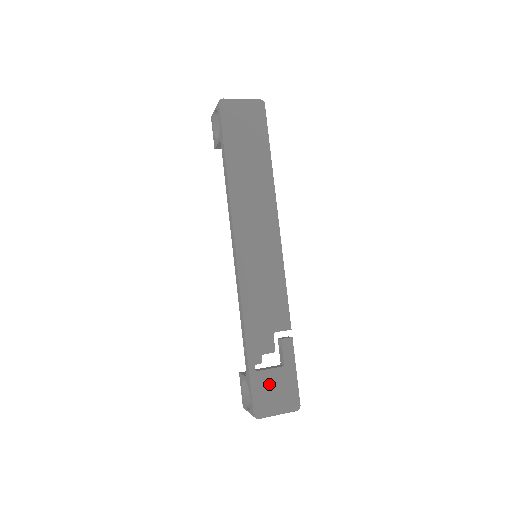
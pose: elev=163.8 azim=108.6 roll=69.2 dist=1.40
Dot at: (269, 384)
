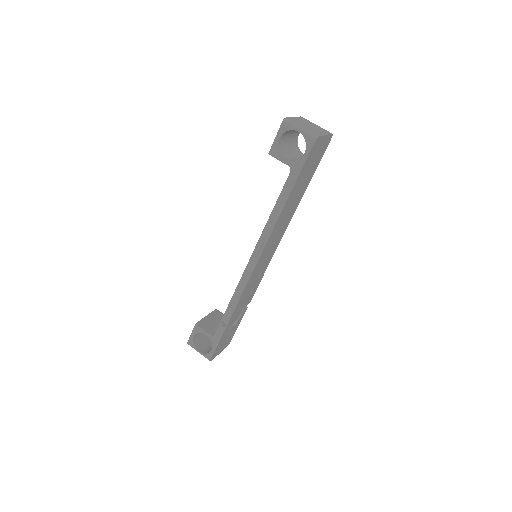
Dot at: (225, 339)
